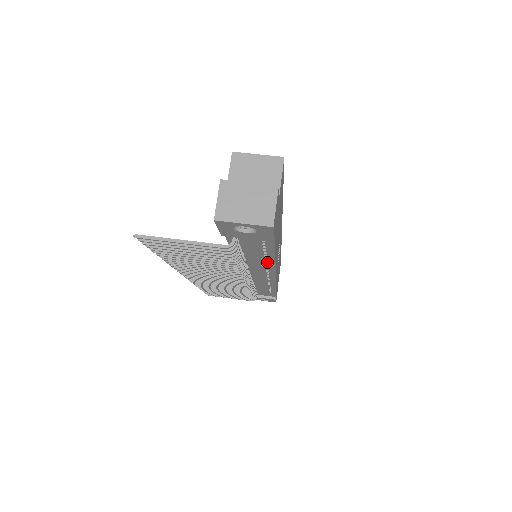
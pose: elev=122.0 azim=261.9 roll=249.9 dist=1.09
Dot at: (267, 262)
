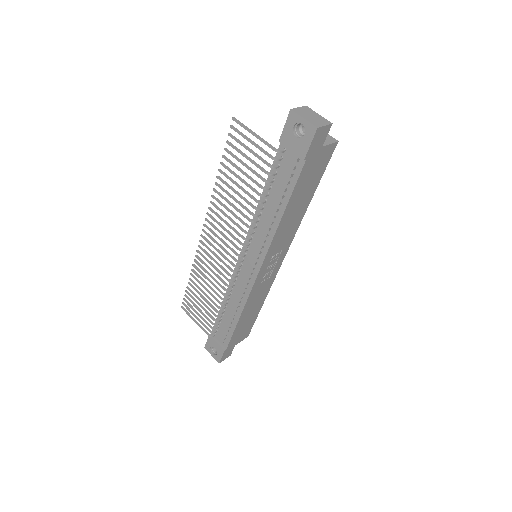
Dot at: (272, 226)
